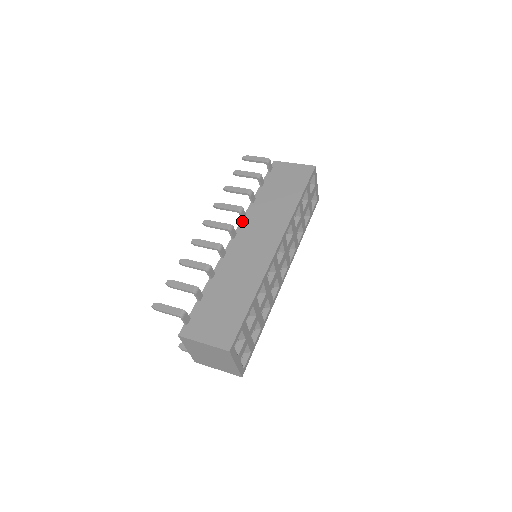
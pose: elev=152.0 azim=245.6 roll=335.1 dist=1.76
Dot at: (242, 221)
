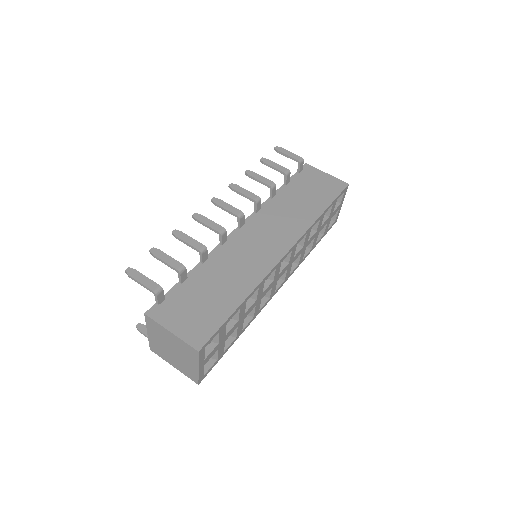
Dot at: (254, 213)
